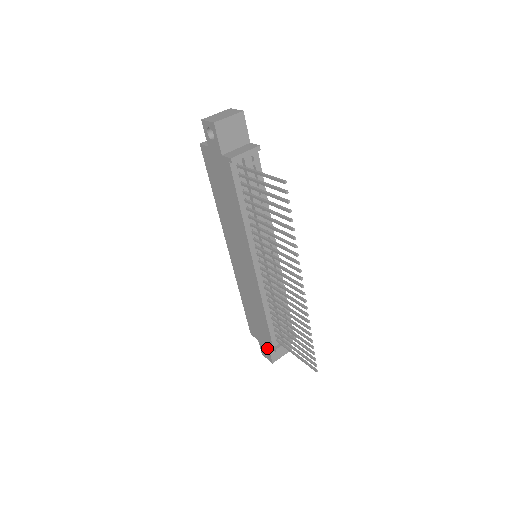
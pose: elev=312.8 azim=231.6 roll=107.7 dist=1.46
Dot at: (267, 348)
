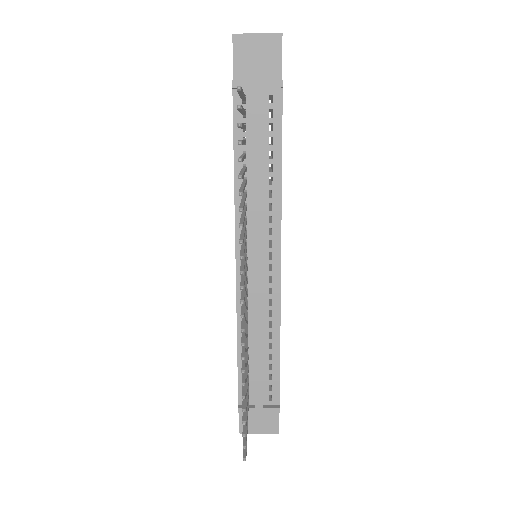
Dot at: occluded
